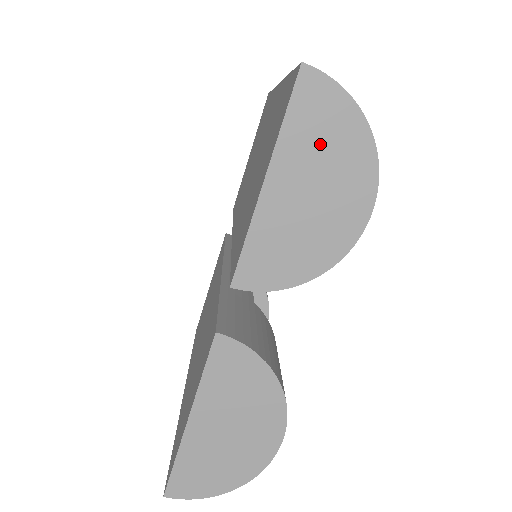
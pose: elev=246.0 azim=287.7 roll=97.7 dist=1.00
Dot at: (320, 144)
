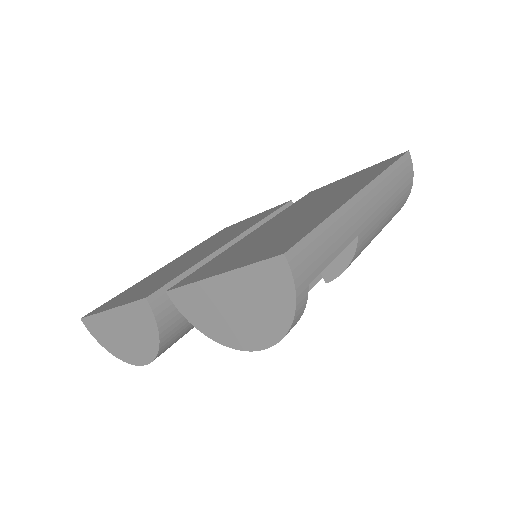
Dot at: (260, 296)
